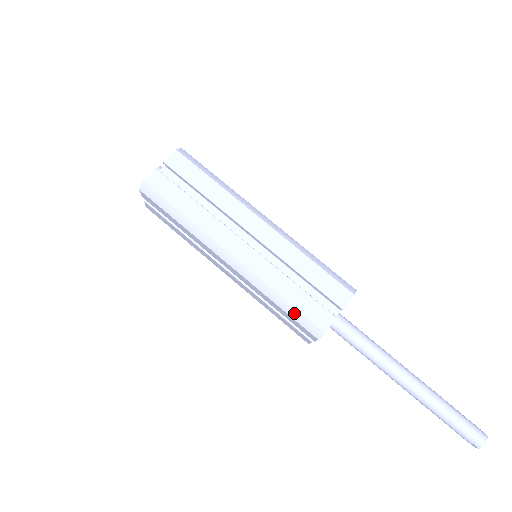
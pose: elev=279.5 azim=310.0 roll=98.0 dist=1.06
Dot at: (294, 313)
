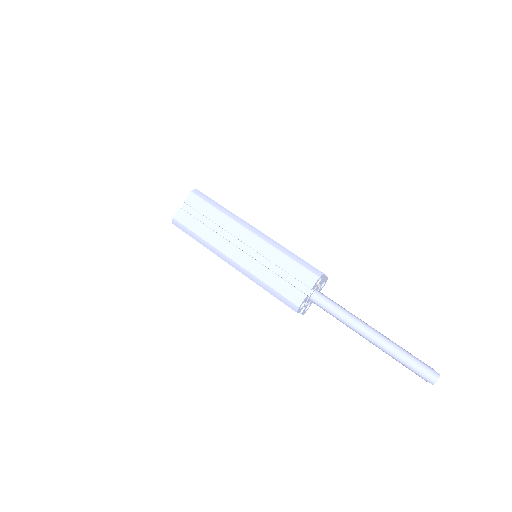
Dot at: (277, 295)
